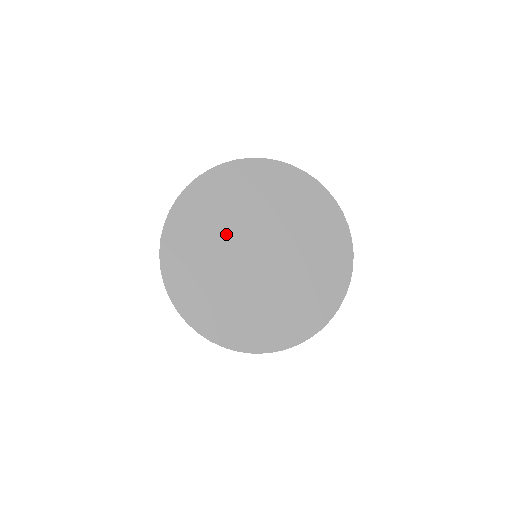
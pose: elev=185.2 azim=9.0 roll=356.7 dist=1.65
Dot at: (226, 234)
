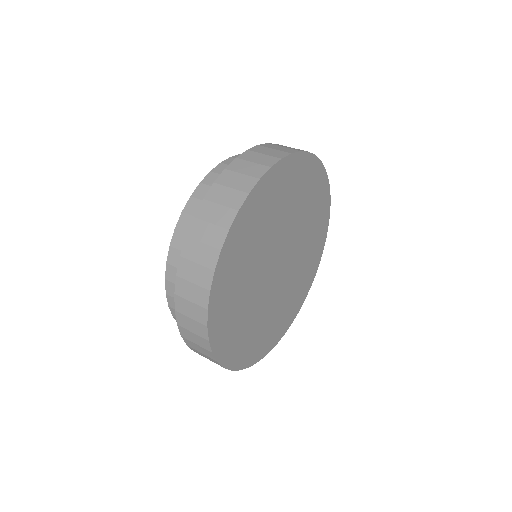
Dot at: (264, 249)
